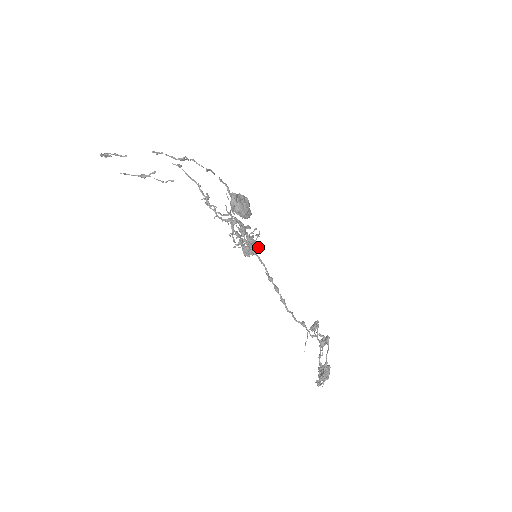
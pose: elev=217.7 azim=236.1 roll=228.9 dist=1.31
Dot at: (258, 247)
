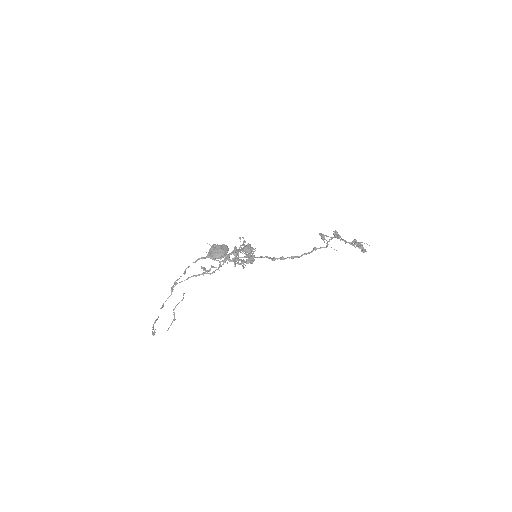
Dot at: (251, 249)
